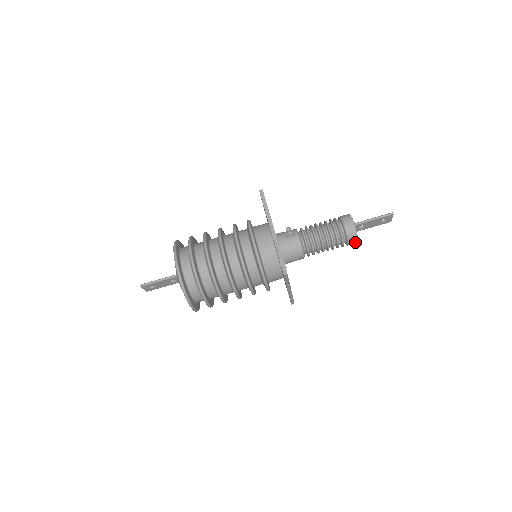
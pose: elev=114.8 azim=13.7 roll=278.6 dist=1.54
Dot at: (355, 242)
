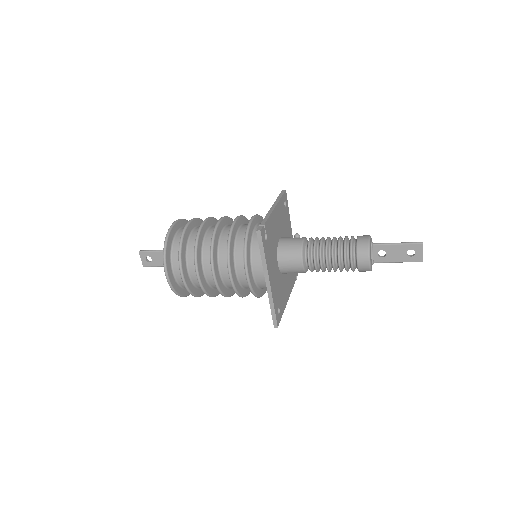
Dot at: (367, 263)
